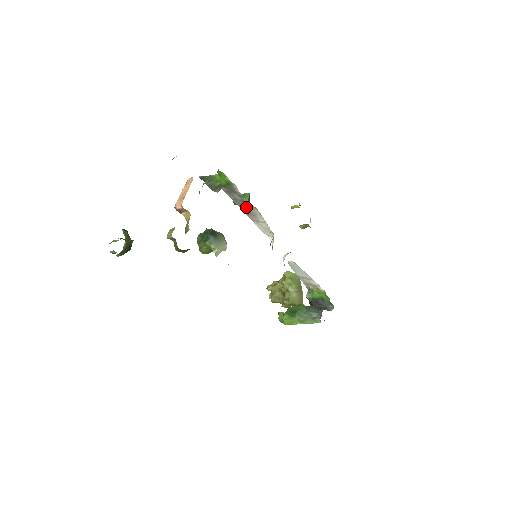
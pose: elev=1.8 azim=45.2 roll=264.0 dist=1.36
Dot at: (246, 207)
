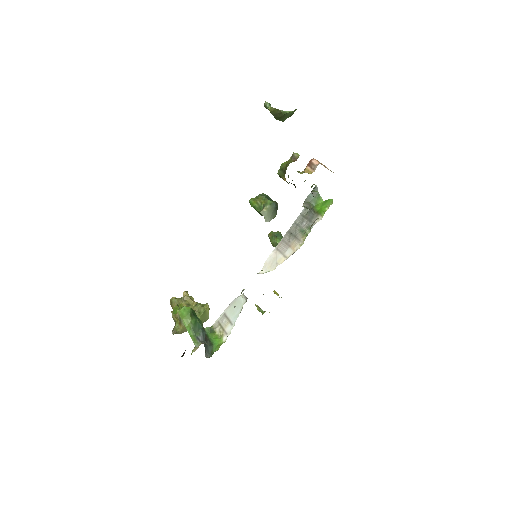
Dot at: (295, 236)
